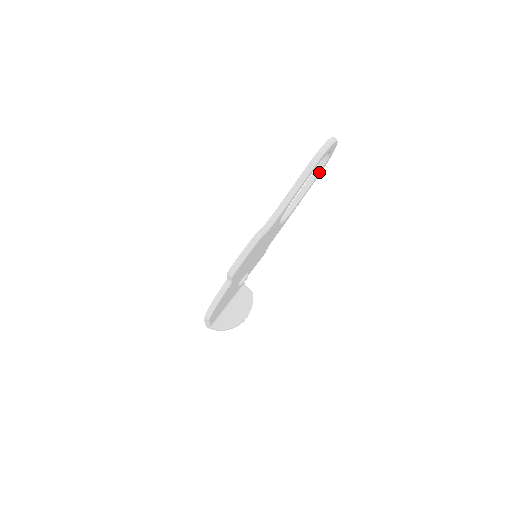
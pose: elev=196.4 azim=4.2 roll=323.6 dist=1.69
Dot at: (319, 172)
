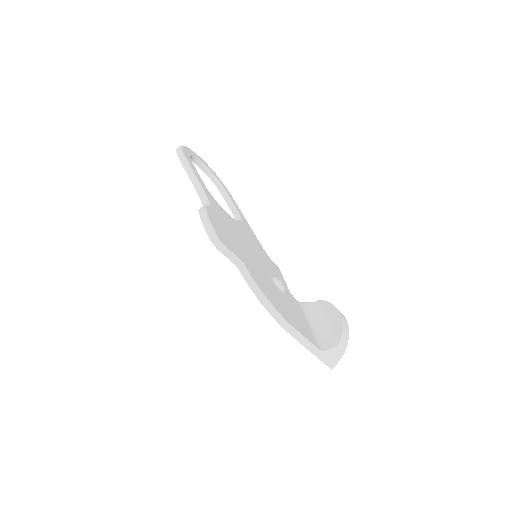
Dot at: (221, 185)
